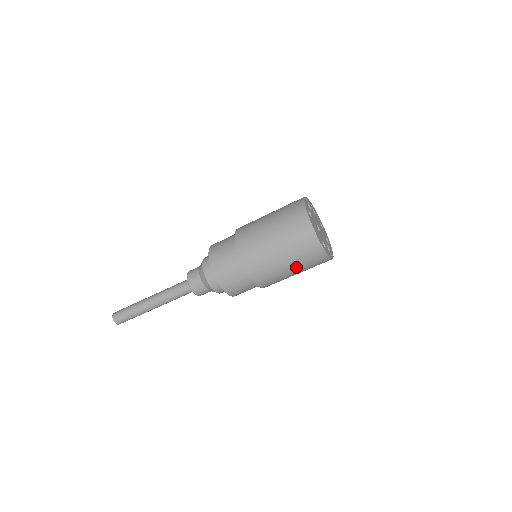
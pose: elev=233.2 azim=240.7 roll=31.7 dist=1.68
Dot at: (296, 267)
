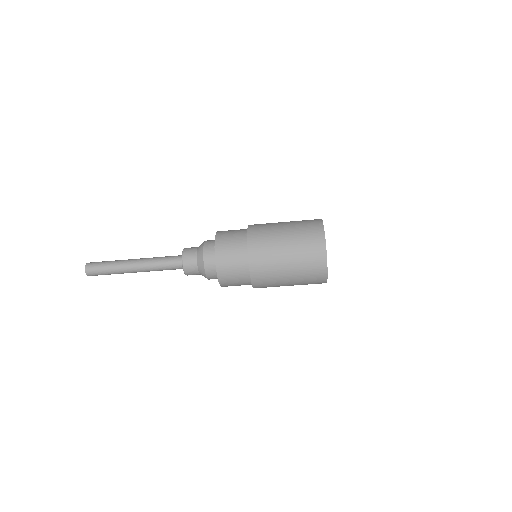
Dot at: occluded
